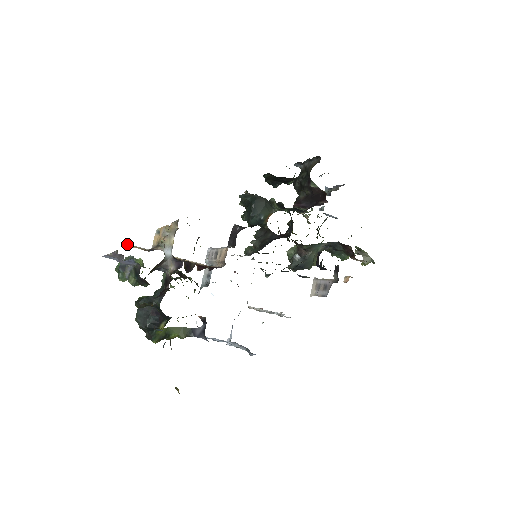
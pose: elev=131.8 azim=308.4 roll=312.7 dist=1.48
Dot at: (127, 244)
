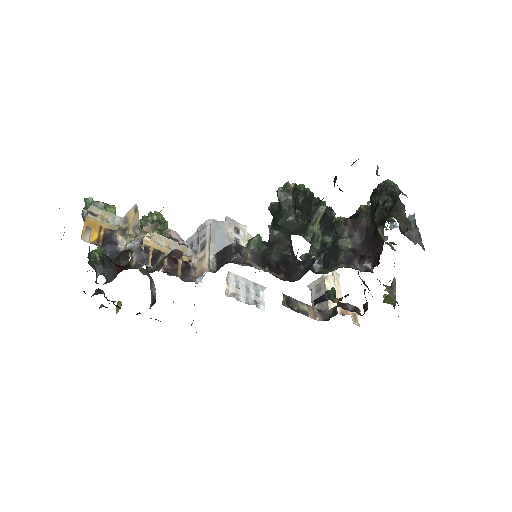
Dot at: (86, 217)
